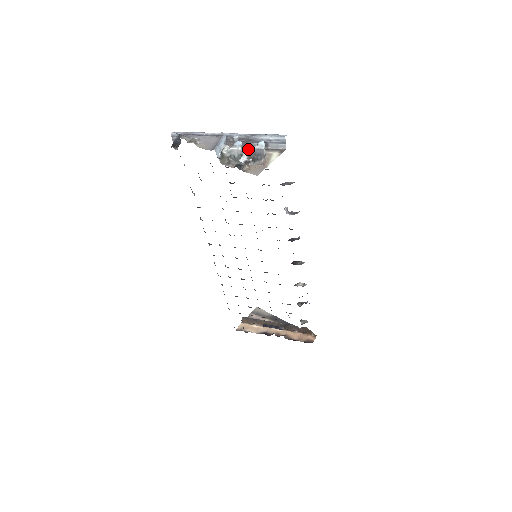
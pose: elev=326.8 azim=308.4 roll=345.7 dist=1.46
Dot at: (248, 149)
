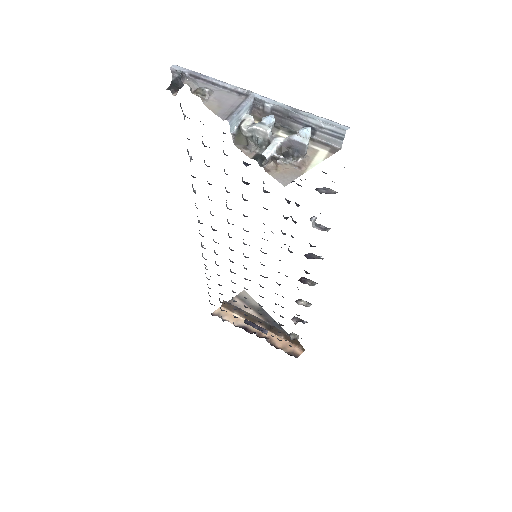
Dot at: (282, 129)
